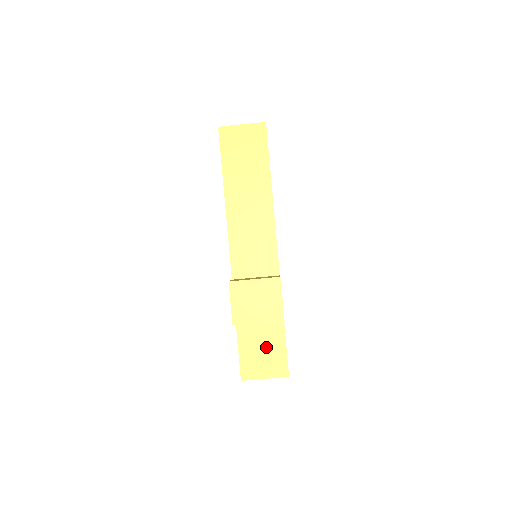
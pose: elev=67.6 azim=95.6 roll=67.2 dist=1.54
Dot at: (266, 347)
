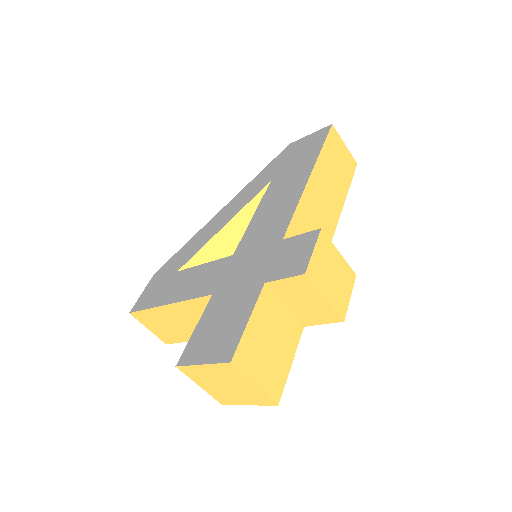
Dot at: (275, 344)
